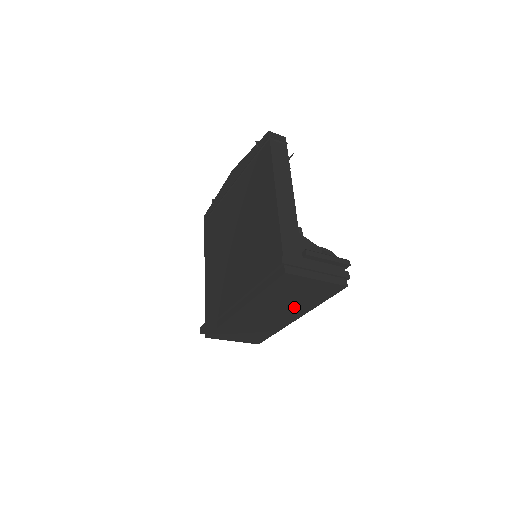
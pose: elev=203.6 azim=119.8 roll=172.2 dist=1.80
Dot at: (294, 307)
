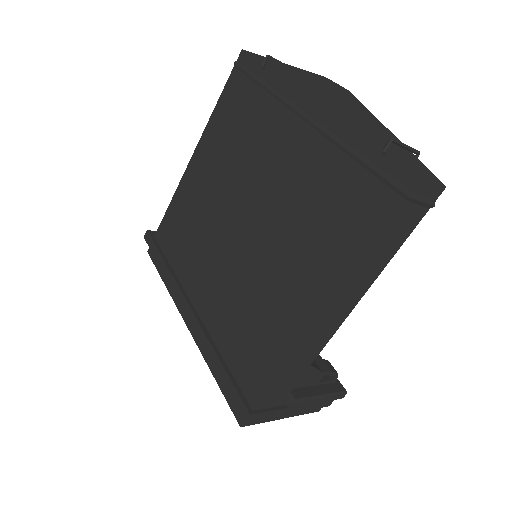
Dot at: occluded
